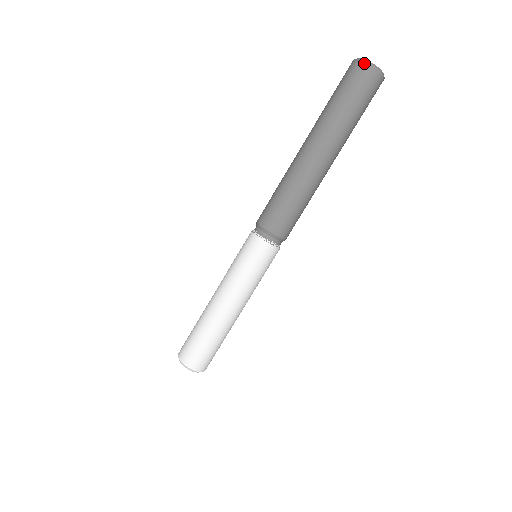
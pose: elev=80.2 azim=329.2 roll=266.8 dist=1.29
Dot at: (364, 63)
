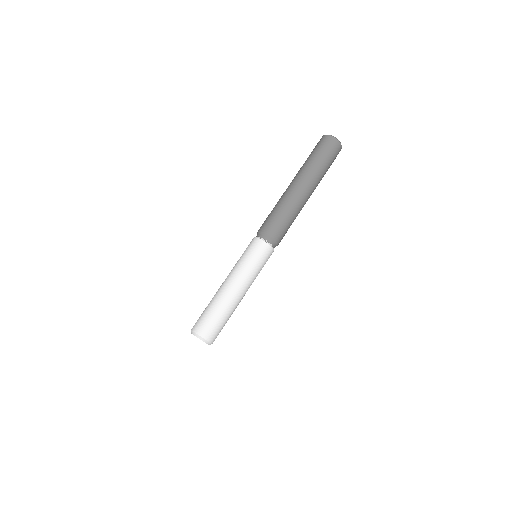
Dot at: (331, 137)
